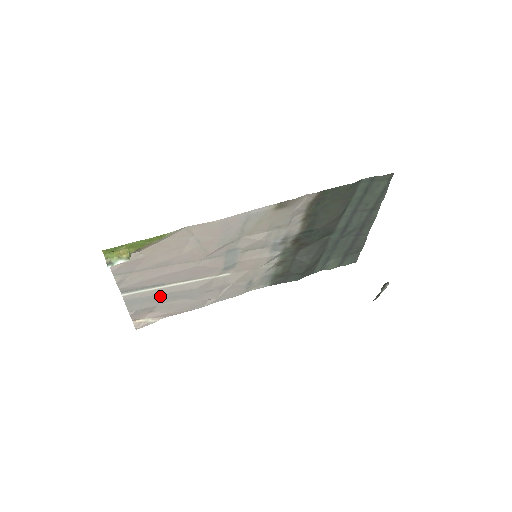
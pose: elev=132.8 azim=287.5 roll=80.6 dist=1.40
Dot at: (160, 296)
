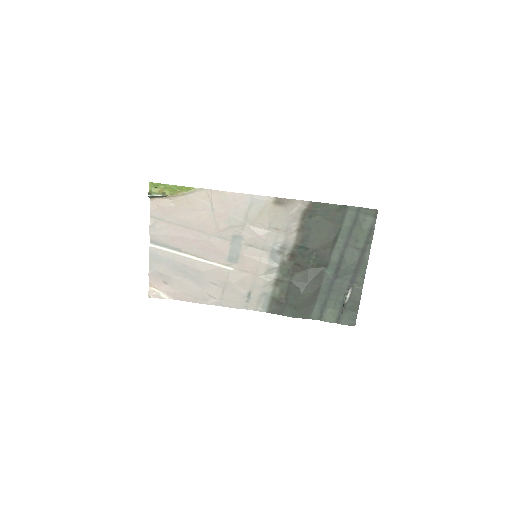
Dot at: (175, 264)
